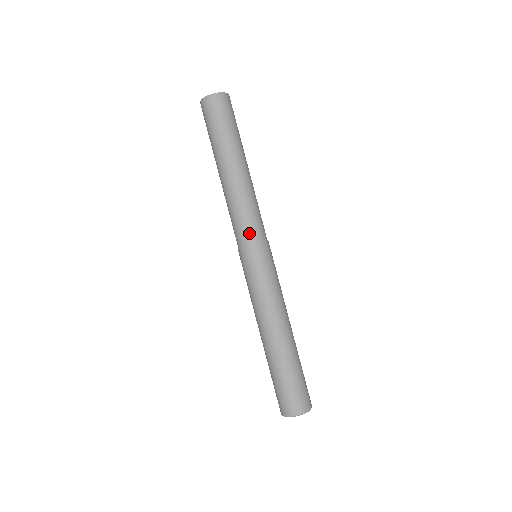
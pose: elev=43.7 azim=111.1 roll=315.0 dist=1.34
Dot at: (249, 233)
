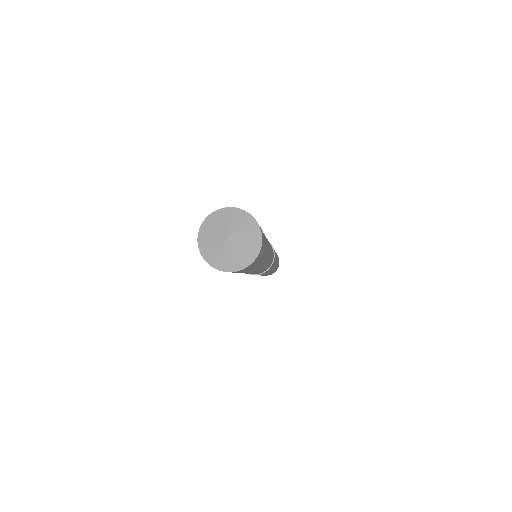
Dot at: occluded
